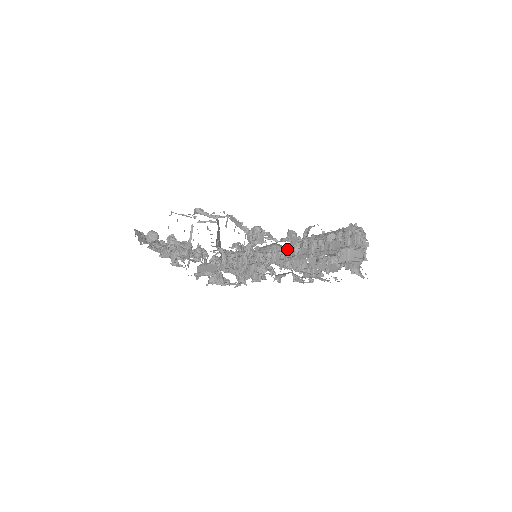
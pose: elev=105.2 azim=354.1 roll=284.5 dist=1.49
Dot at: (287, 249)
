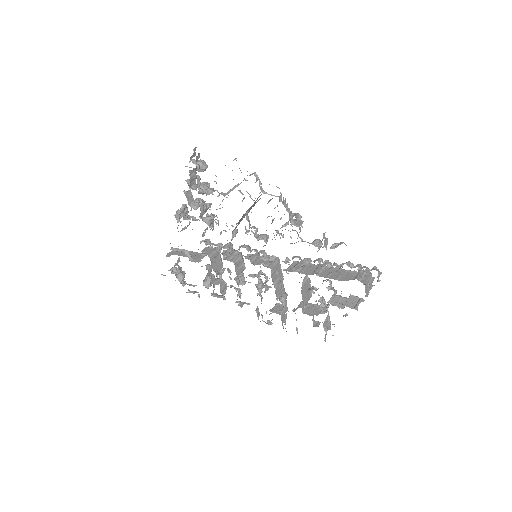
Dot at: (299, 258)
